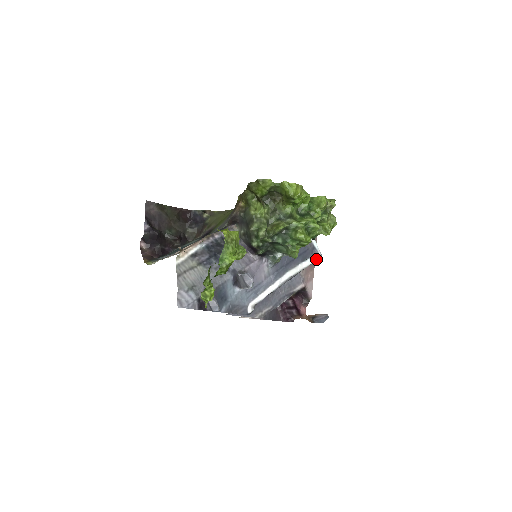
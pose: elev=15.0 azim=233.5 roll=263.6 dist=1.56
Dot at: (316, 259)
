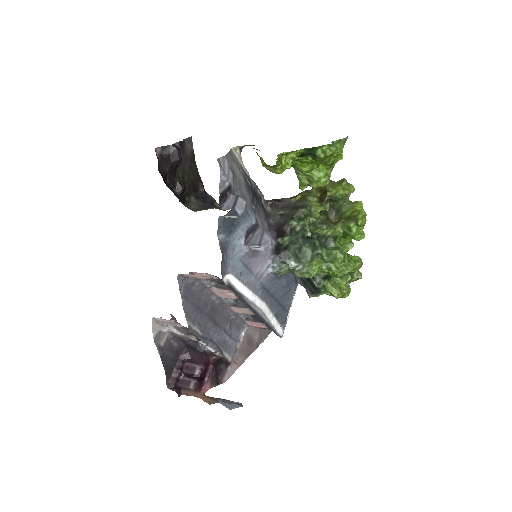
Dot at: (279, 332)
